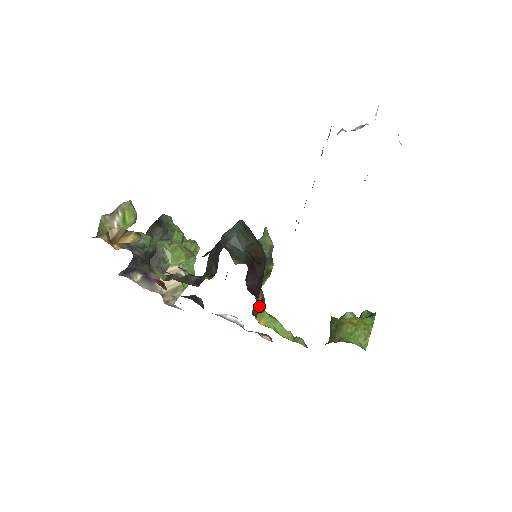
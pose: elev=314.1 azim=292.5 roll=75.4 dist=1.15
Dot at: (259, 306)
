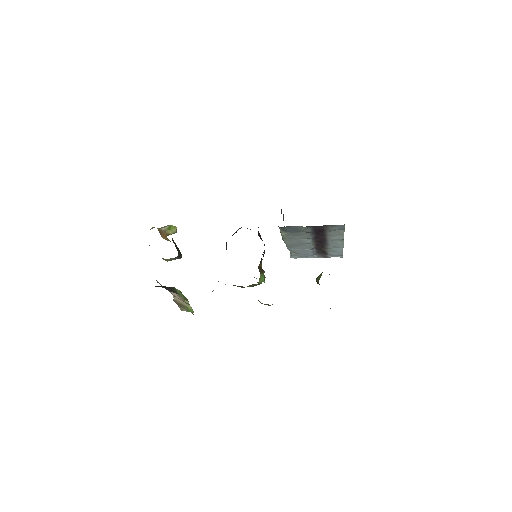
Dot at: (262, 269)
